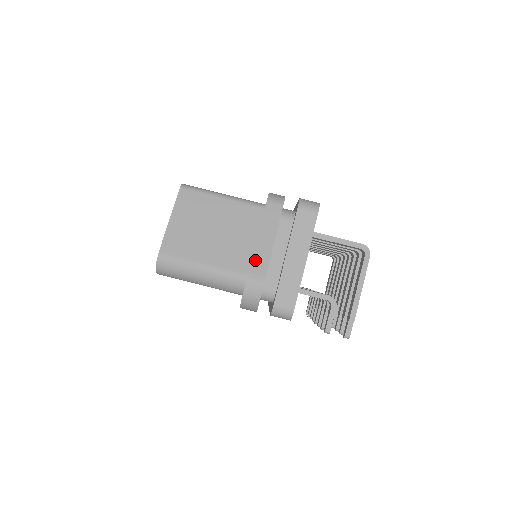
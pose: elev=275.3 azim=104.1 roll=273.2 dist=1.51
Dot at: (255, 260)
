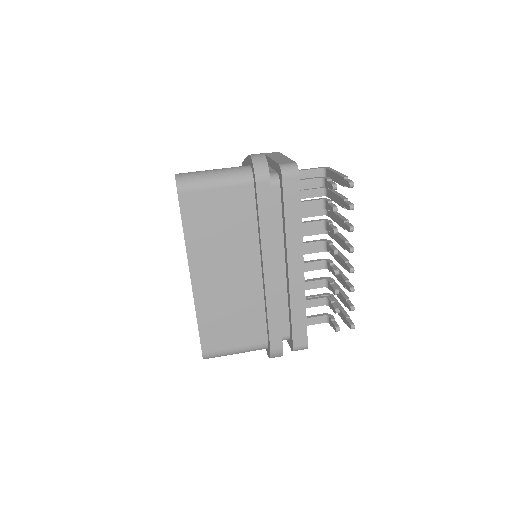
Dot at: occluded
